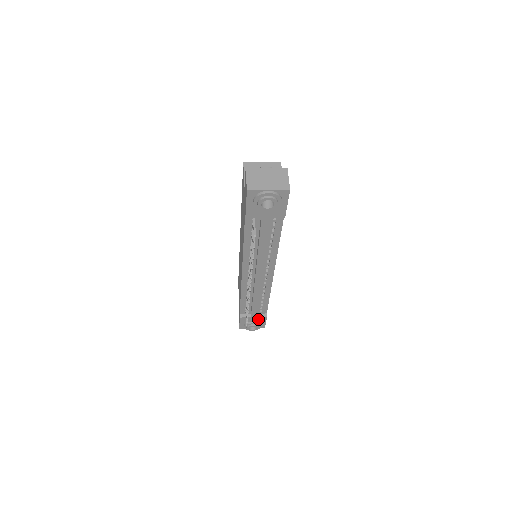
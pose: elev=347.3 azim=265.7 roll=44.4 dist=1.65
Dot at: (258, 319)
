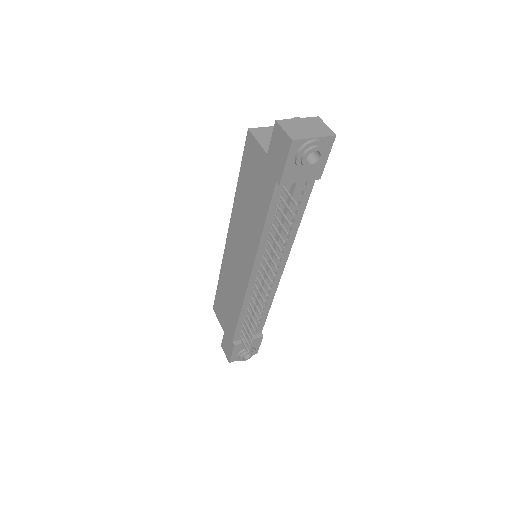
Dot at: (253, 342)
